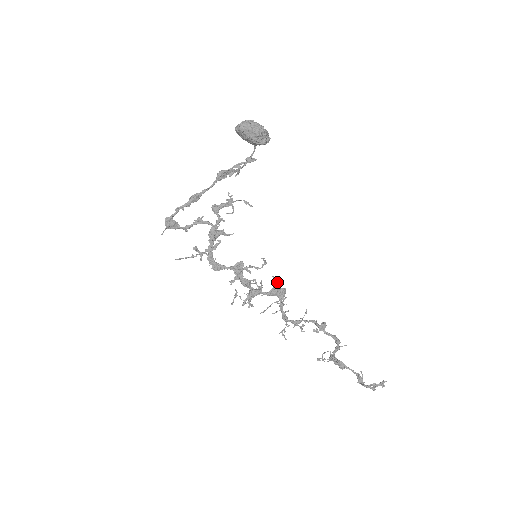
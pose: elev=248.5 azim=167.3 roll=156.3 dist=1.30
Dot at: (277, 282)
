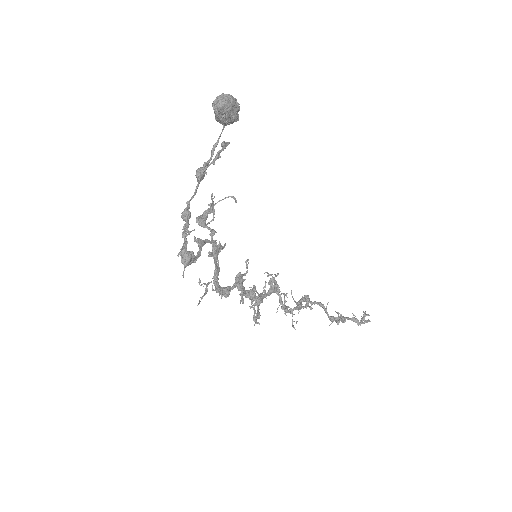
Dot at: (278, 274)
